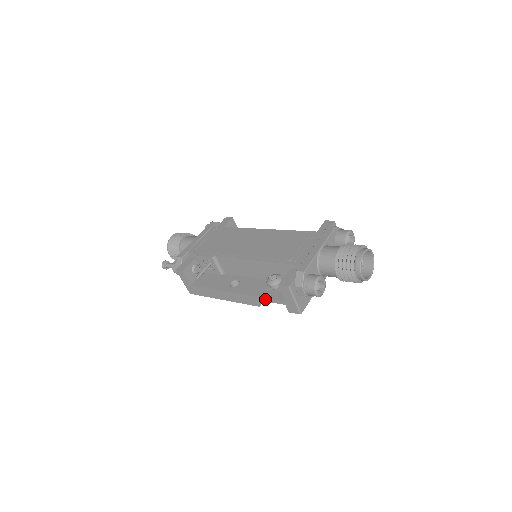
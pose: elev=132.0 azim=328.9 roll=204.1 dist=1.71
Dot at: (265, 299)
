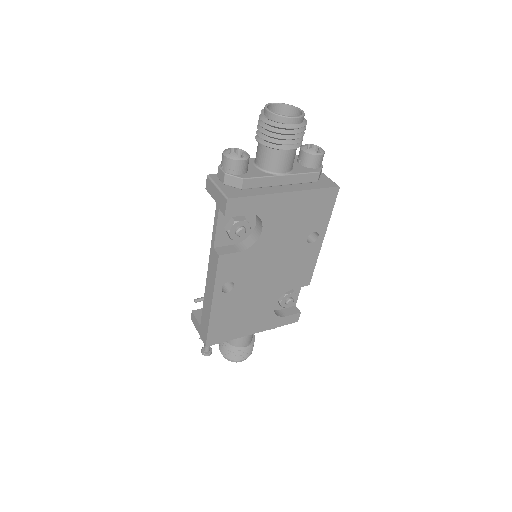
Dot at: (214, 232)
